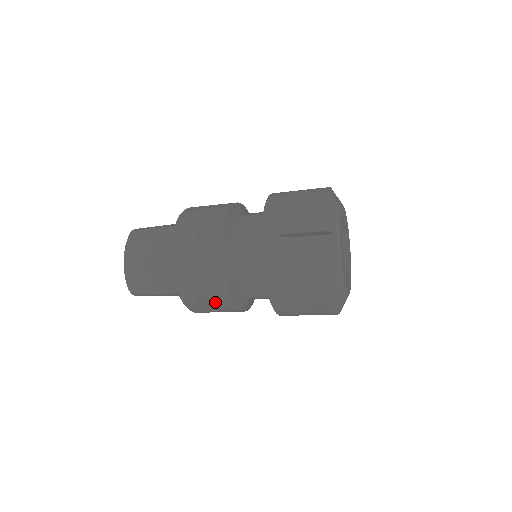
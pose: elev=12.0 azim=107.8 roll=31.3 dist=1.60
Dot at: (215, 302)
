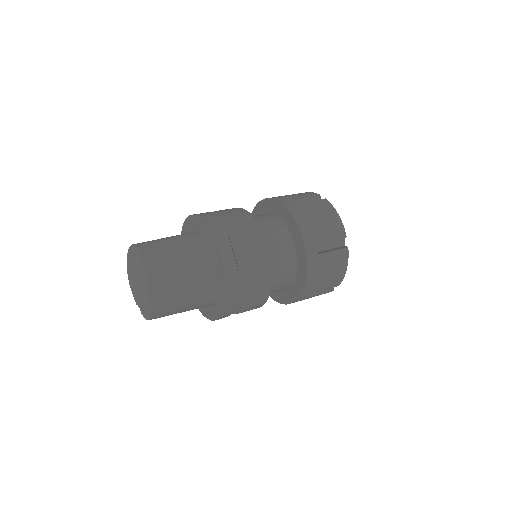
Dot at: (250, 308)
